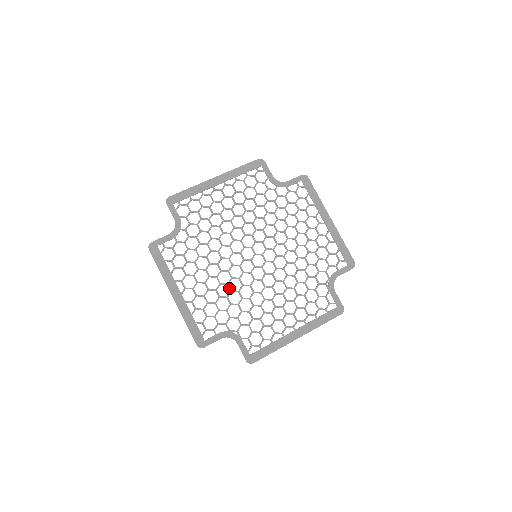
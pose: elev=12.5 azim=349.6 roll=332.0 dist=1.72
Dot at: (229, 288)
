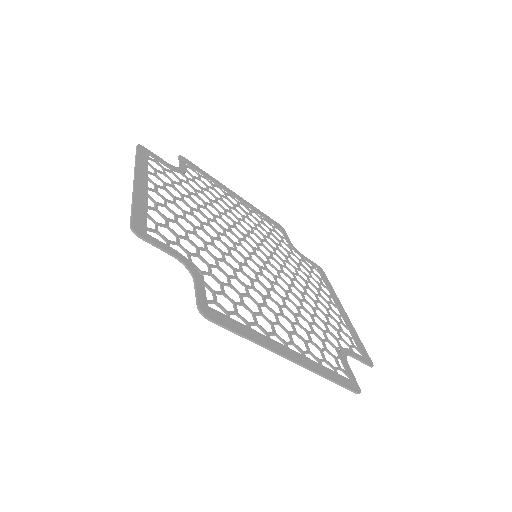
Dot at: (212, 240)
